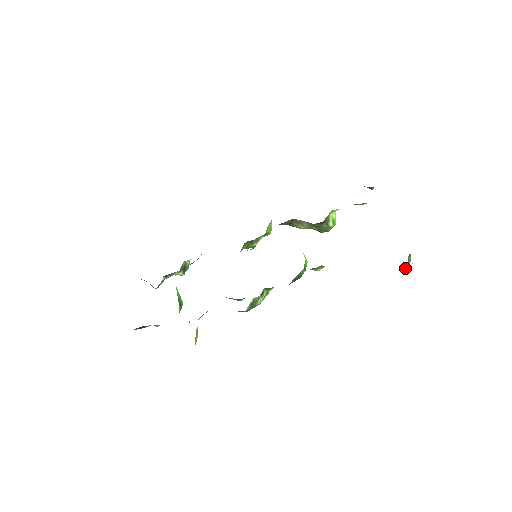
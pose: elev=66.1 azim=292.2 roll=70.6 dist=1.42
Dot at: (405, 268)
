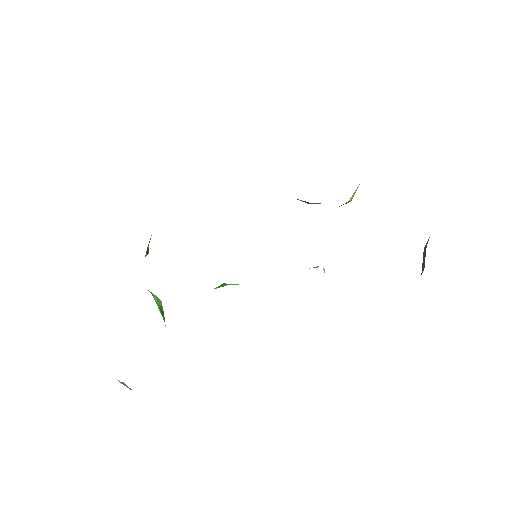
Dot at: occluded
